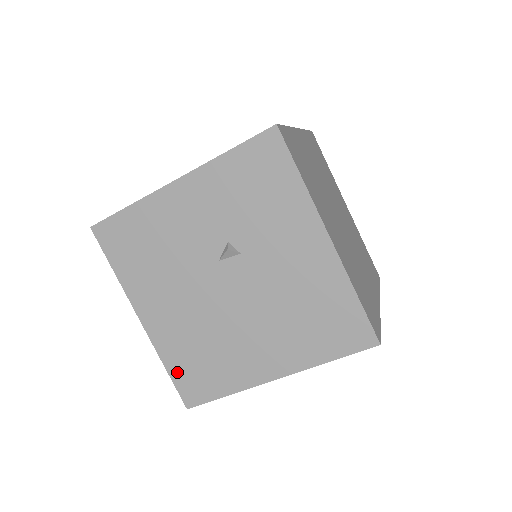
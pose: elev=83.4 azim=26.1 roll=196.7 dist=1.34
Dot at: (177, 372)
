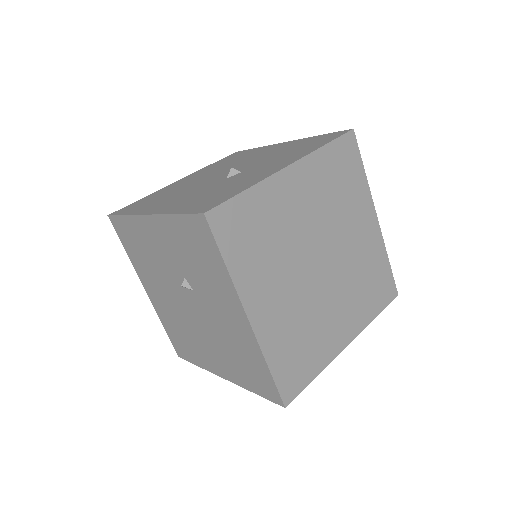
Dot at: (170, 334)
